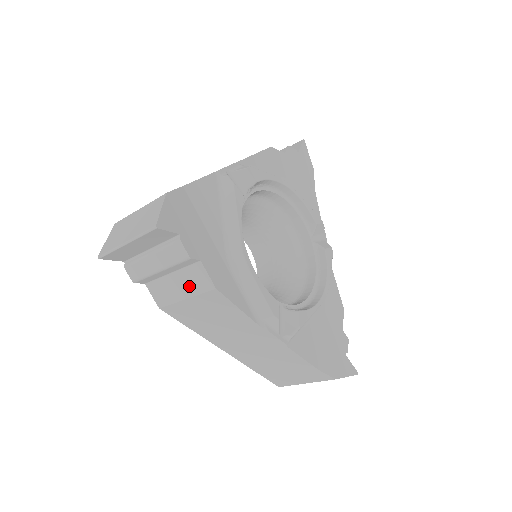
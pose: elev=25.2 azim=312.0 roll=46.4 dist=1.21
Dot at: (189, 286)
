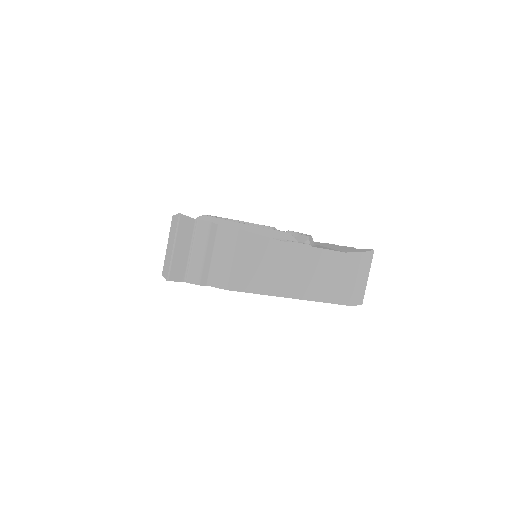
Dot at: (227, 249)
